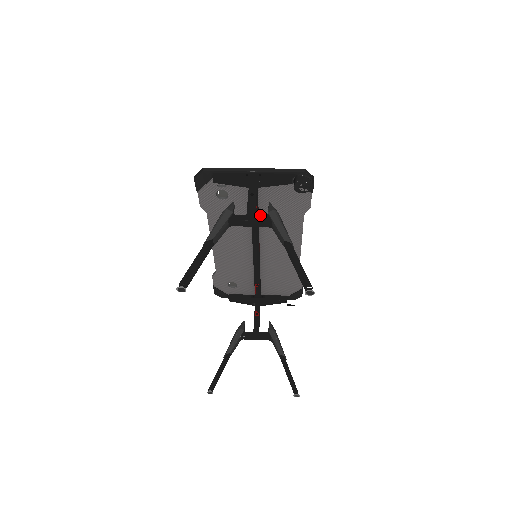
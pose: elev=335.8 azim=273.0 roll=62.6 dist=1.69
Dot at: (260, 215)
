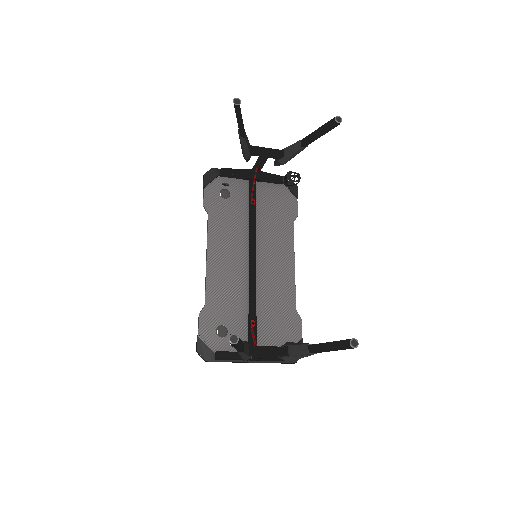
Dot at: occluded
